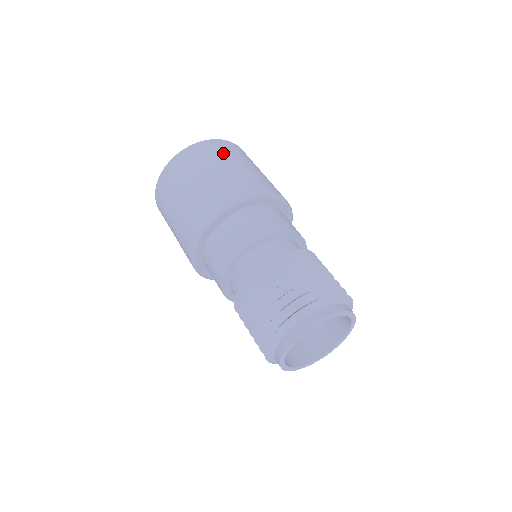
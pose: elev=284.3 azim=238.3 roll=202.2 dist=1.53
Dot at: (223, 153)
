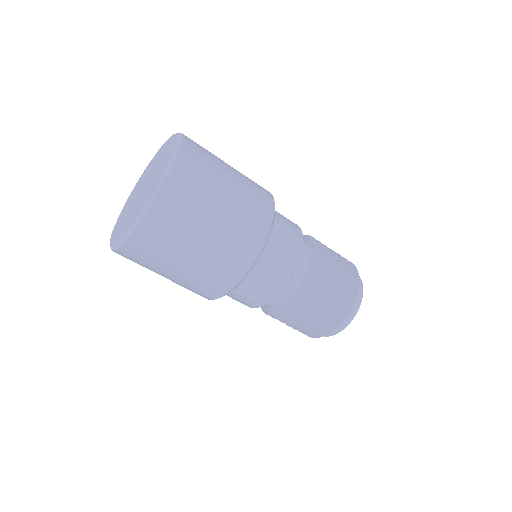
Dot at: (204, 182)
